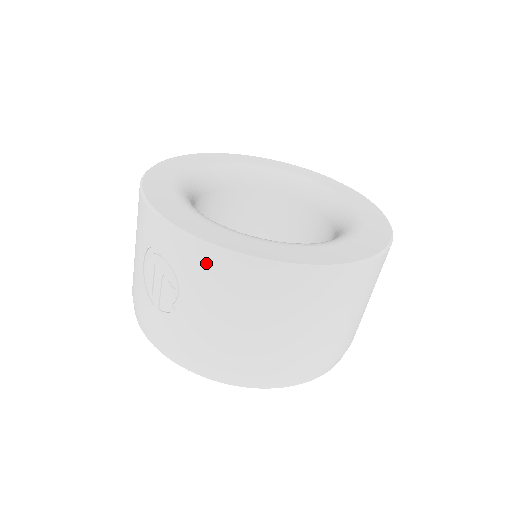
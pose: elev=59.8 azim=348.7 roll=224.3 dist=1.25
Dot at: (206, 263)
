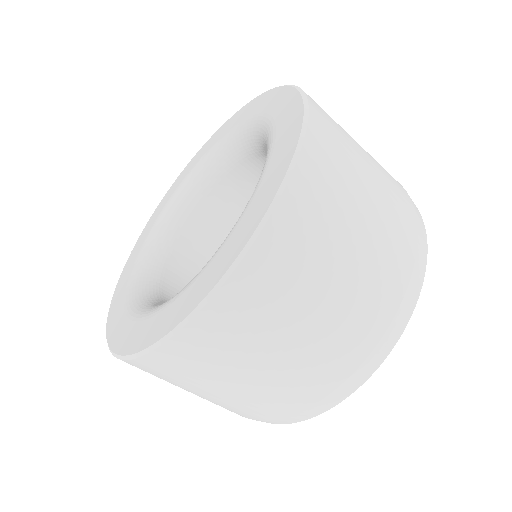
Dot at: occluded
